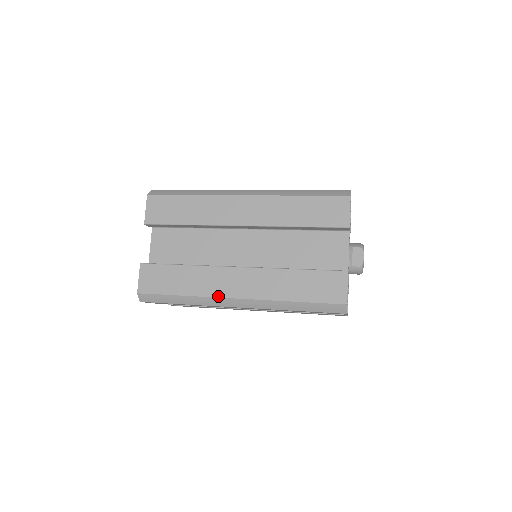
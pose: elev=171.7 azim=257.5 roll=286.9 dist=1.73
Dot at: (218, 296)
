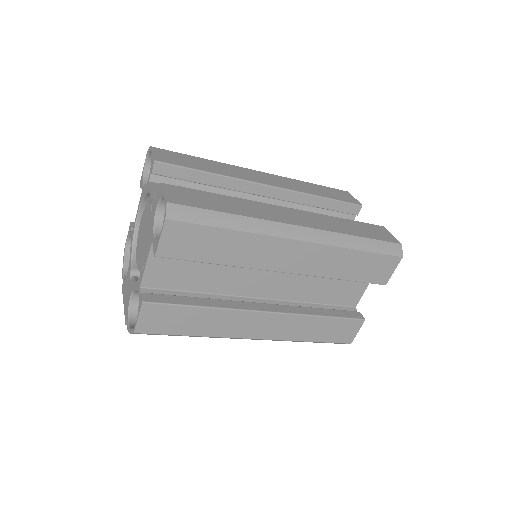
Dot at: (278, 221)
